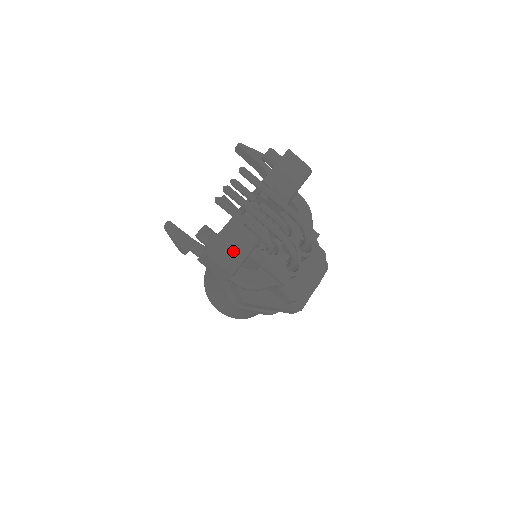
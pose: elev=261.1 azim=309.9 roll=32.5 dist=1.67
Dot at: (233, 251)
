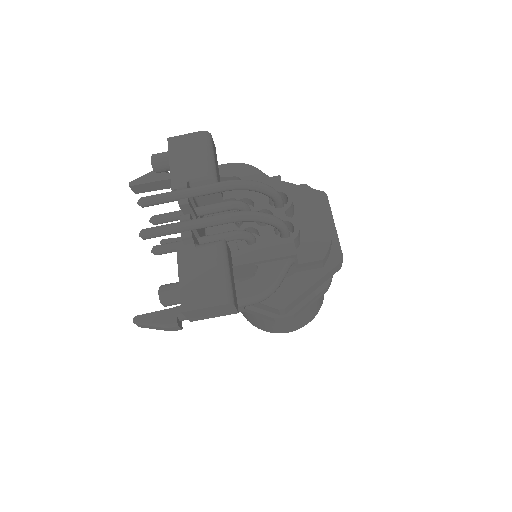
Dot at: (208, 281)
